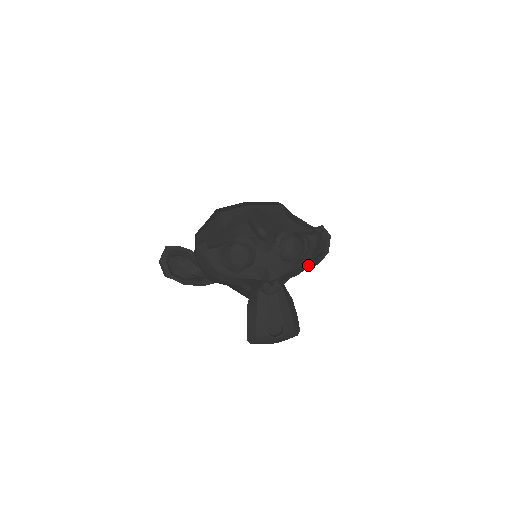
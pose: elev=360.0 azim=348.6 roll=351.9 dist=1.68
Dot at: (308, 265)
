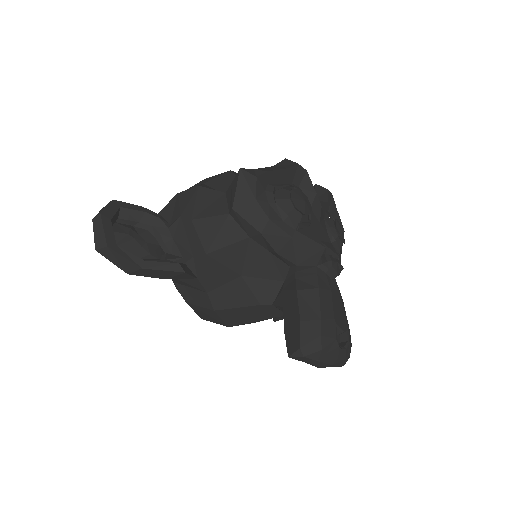
Dot at: occluded
